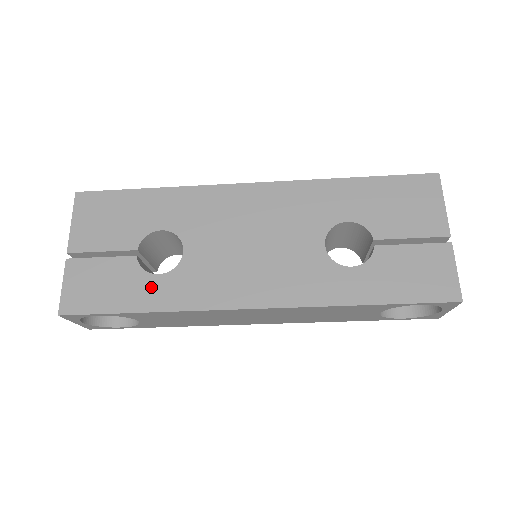
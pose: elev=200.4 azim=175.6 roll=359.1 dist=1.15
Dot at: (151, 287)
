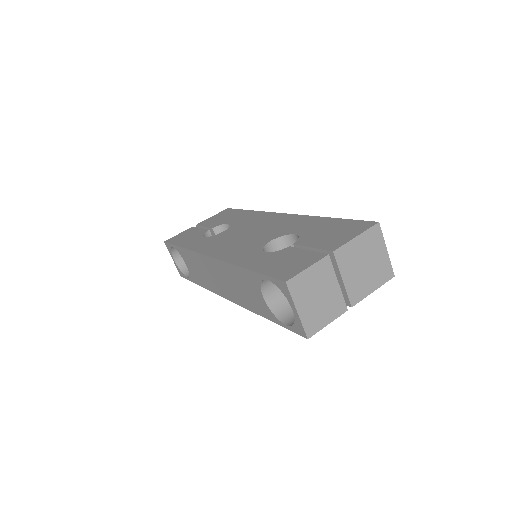
Dot at: (196, 240)
